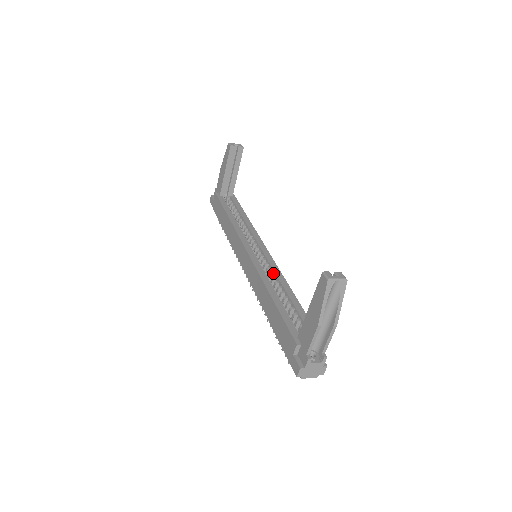
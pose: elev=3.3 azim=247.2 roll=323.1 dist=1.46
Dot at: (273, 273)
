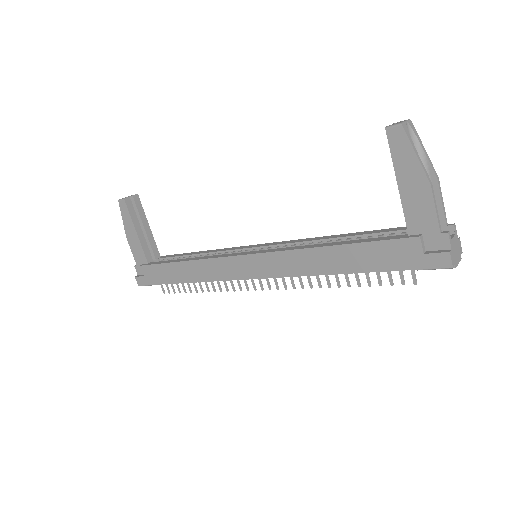
Dot at: (295, 245)
